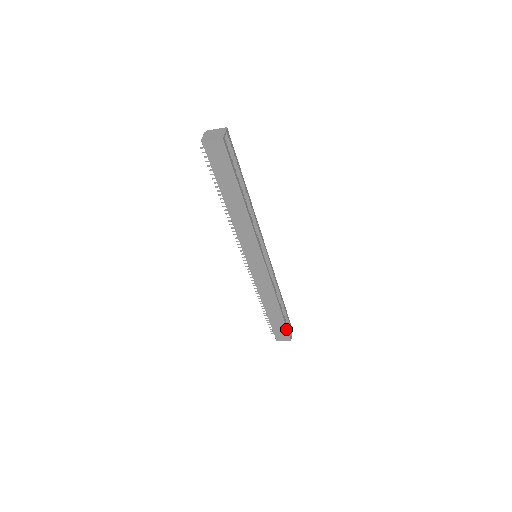
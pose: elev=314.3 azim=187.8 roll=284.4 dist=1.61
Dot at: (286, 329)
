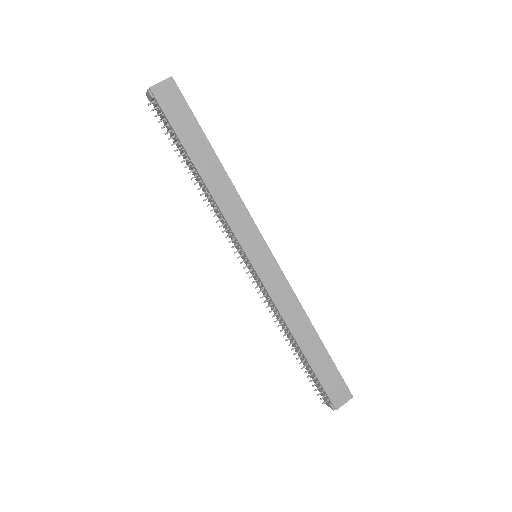
Dot at: (338, 374)
